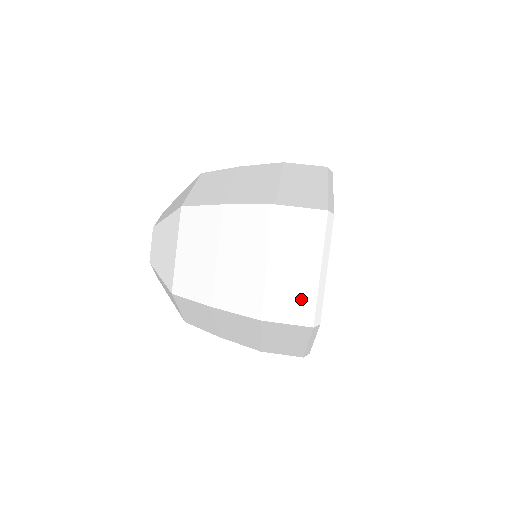
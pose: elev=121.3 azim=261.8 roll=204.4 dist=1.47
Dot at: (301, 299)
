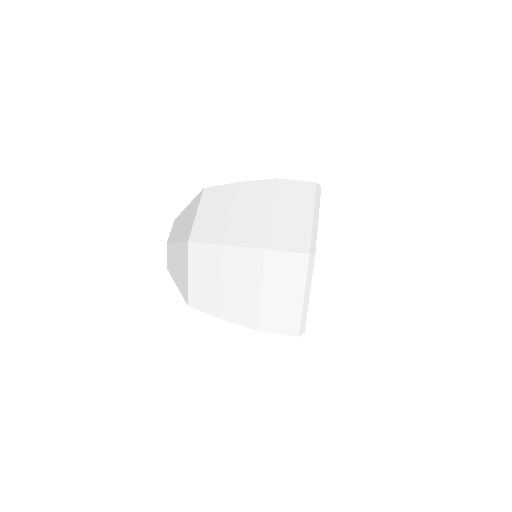
Dot at: (298, 235)
